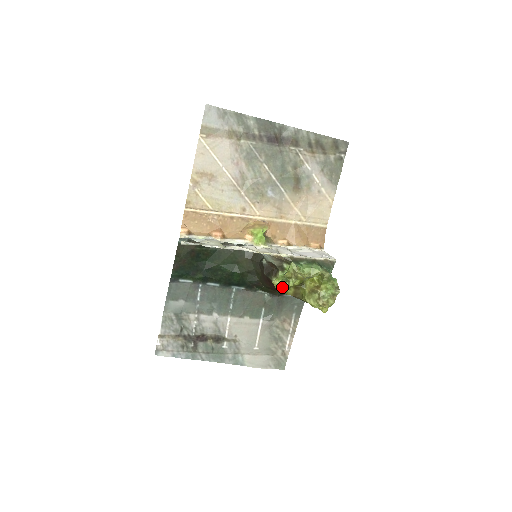
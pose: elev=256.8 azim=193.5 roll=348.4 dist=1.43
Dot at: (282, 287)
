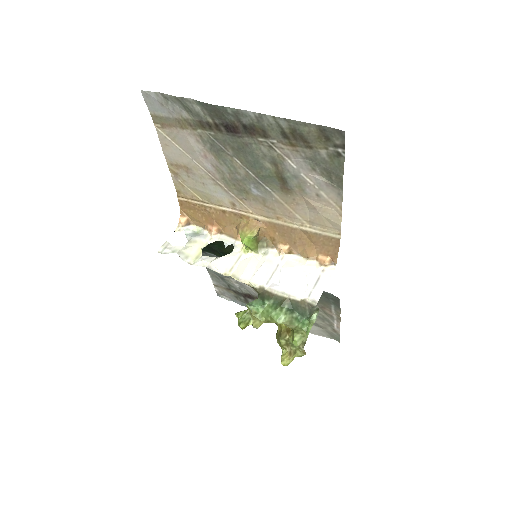
Dot at: occluded
